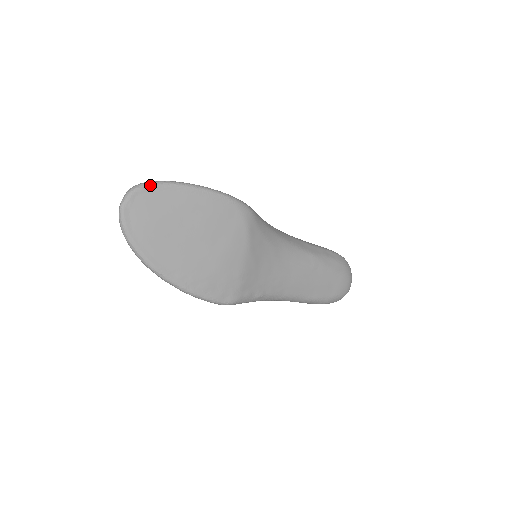
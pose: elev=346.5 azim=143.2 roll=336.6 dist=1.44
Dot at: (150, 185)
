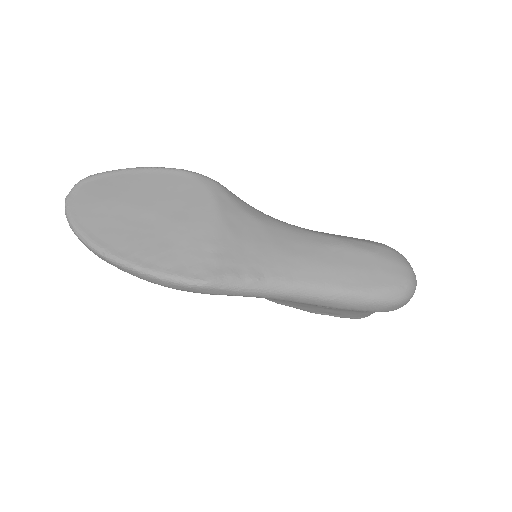
Dot at: (97, 174)
